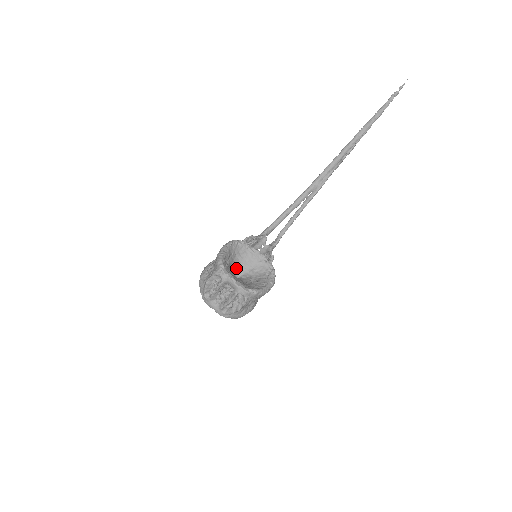
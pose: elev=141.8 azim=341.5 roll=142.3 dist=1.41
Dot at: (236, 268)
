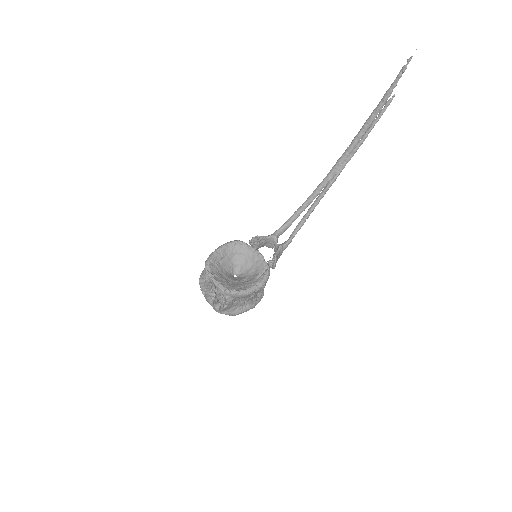
Dot at: (235, 267)
